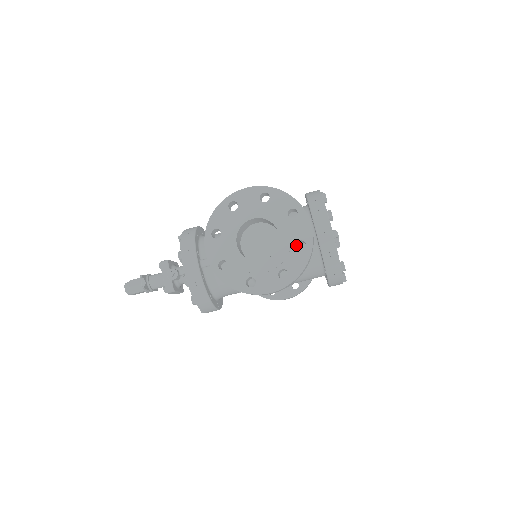
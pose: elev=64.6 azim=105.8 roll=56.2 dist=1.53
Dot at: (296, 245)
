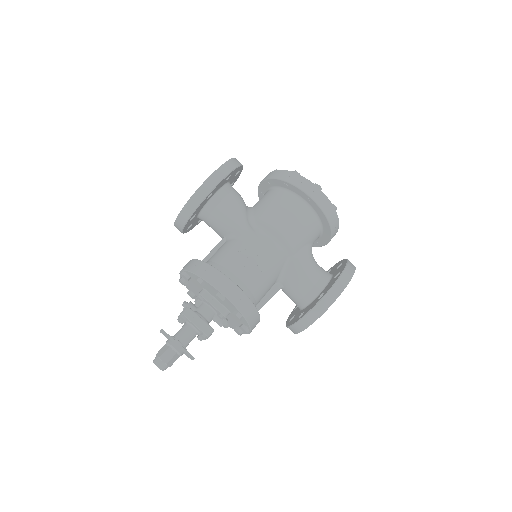
Dot at: occluded
